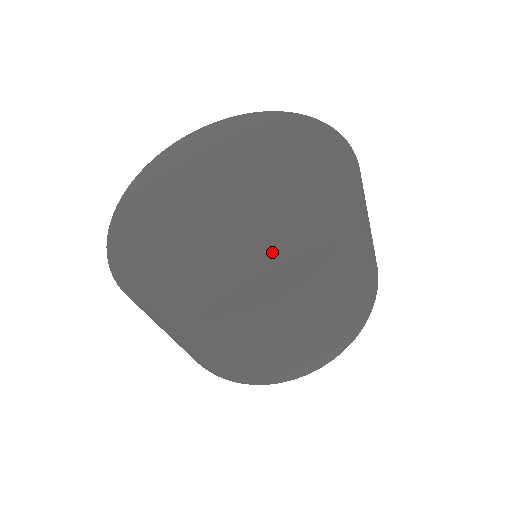
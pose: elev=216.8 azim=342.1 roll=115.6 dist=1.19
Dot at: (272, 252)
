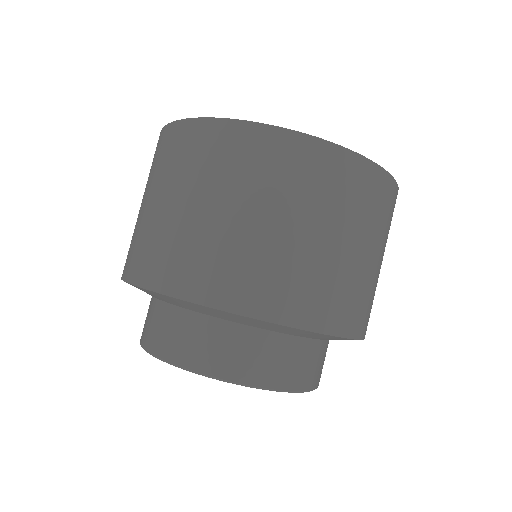
Dot at: occluded
